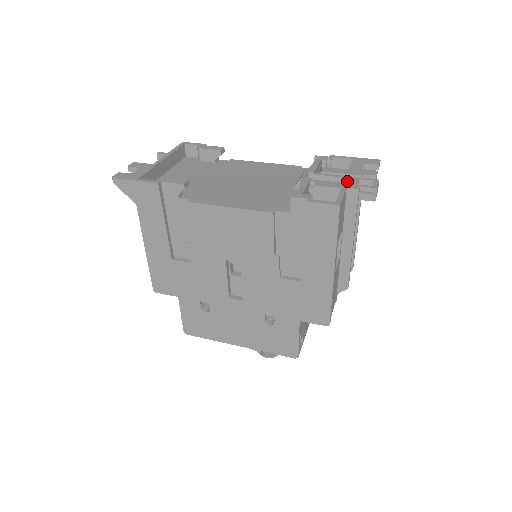
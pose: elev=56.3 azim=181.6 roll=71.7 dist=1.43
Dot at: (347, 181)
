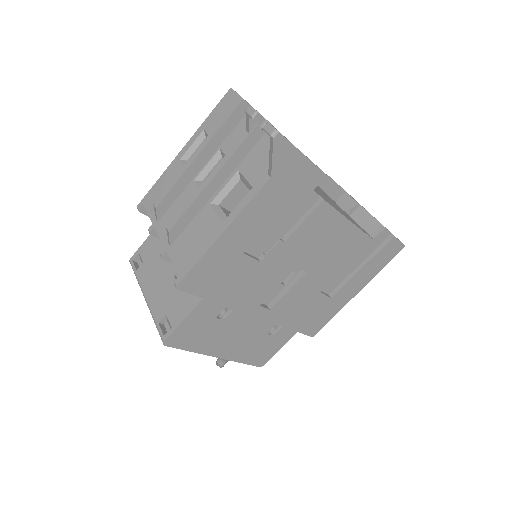
Dot at: occluded
